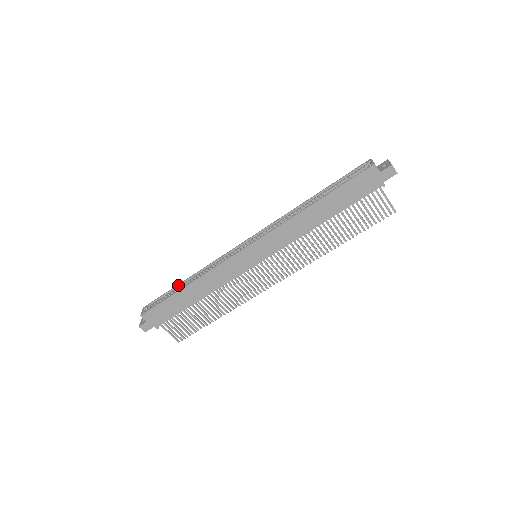
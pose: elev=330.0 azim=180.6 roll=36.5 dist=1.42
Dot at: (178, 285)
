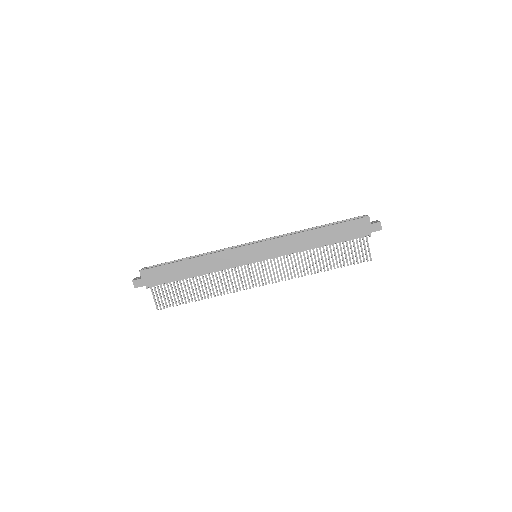
Dot at: (182, 259)
